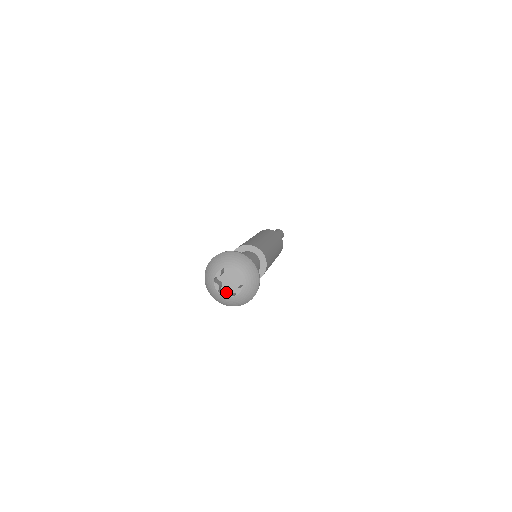
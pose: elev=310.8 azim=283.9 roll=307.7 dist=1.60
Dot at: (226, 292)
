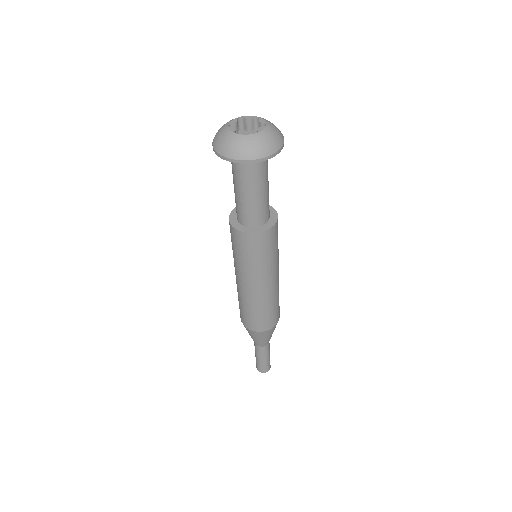
Dot at: occluded
